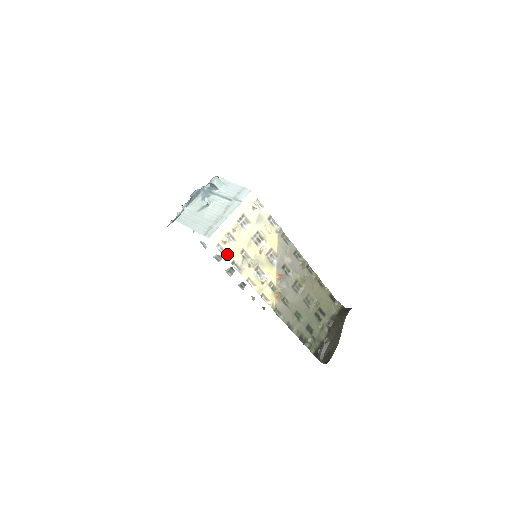
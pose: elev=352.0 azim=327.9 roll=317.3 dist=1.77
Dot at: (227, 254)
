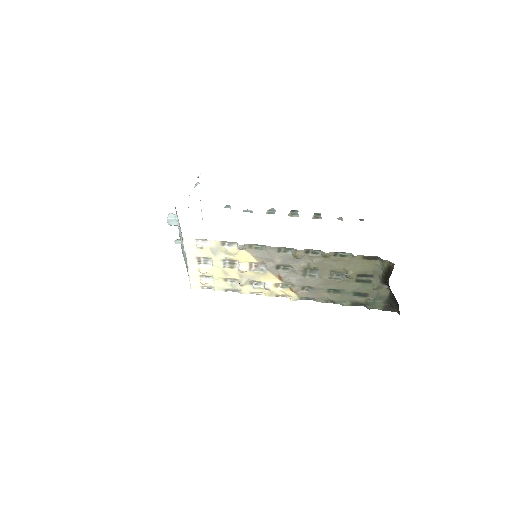
Dot at: (215, 288)
